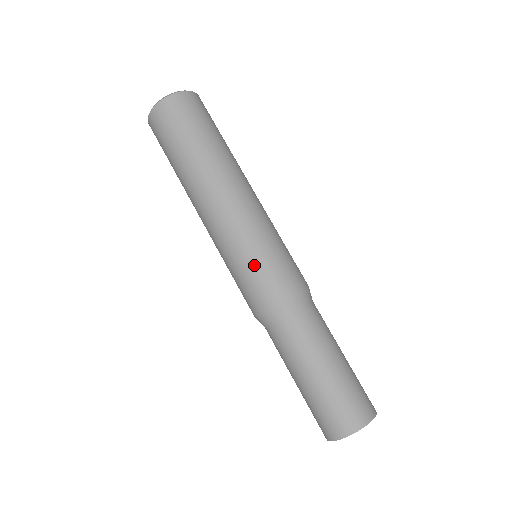
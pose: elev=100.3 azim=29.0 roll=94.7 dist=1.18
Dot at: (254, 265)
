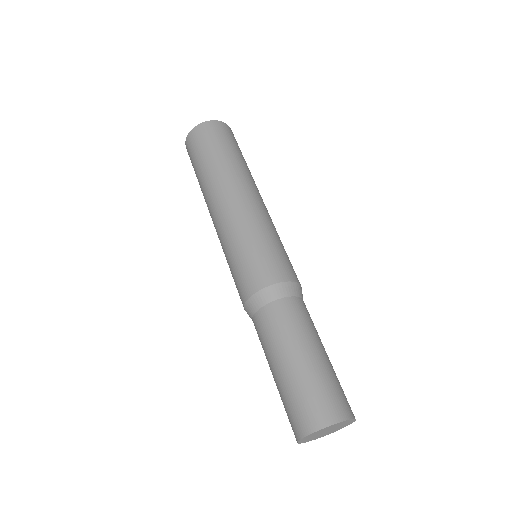
Dot at: (257, 250)
